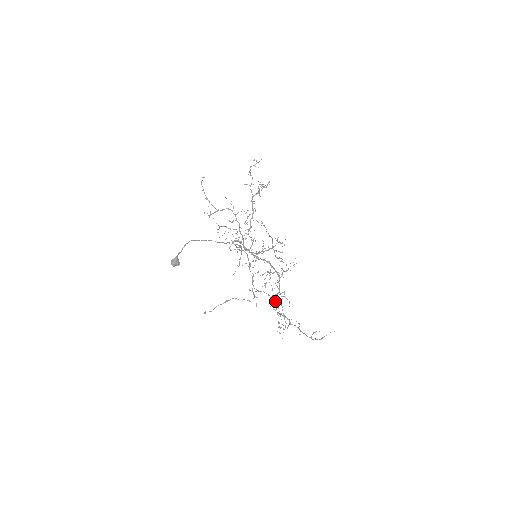
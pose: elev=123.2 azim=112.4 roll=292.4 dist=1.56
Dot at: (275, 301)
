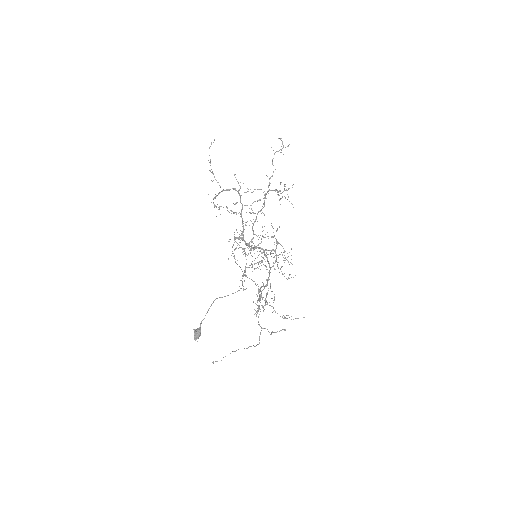
Dot at: (263, 297)
